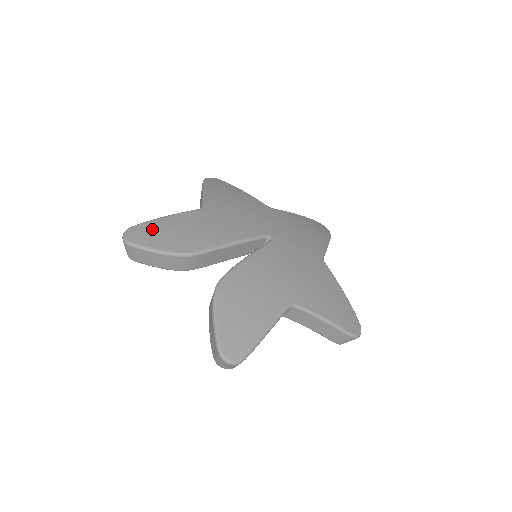
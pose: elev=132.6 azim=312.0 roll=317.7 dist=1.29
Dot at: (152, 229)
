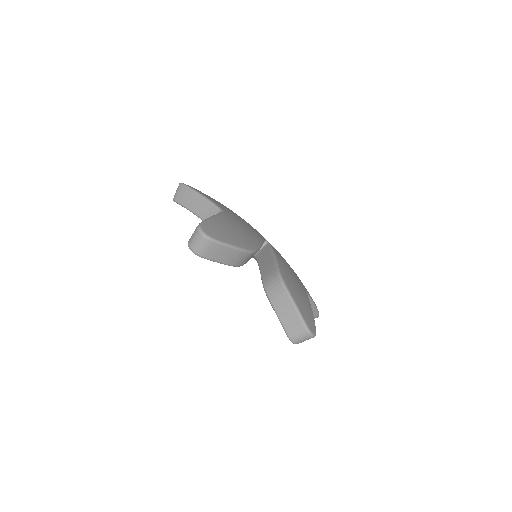
Dot at: (217, 227)
